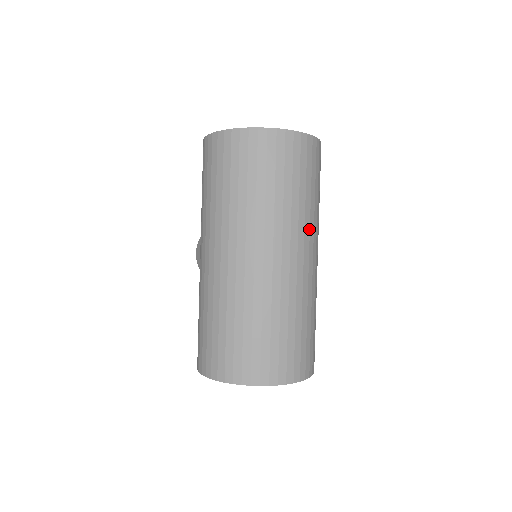
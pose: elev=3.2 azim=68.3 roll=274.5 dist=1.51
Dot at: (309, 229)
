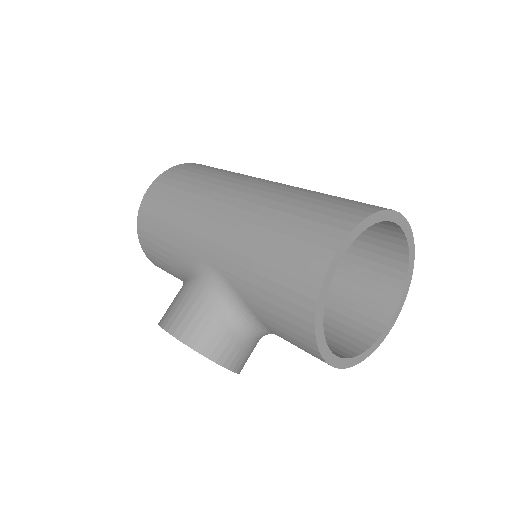
Dot at: occluded
